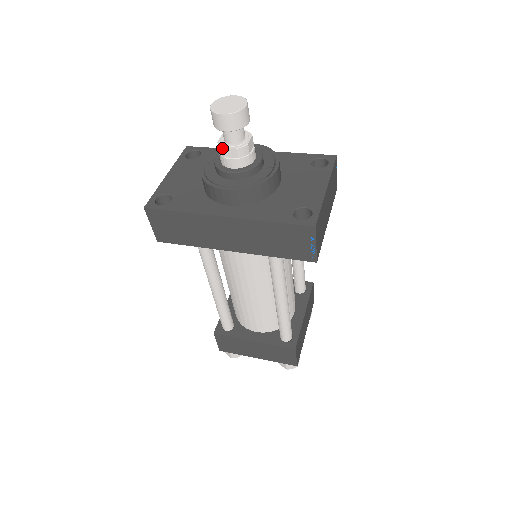
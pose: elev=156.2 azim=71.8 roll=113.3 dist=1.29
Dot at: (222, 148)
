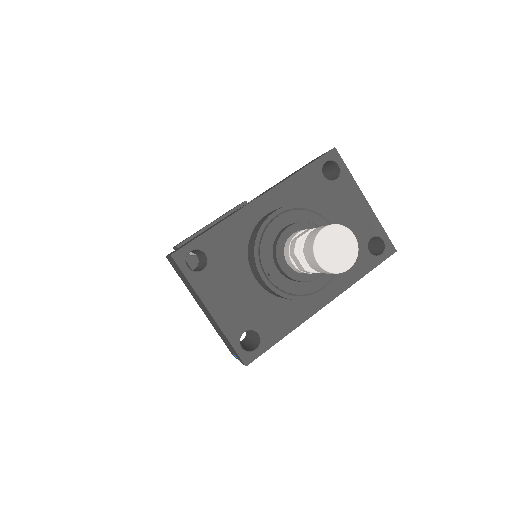
Dot at: occluded
